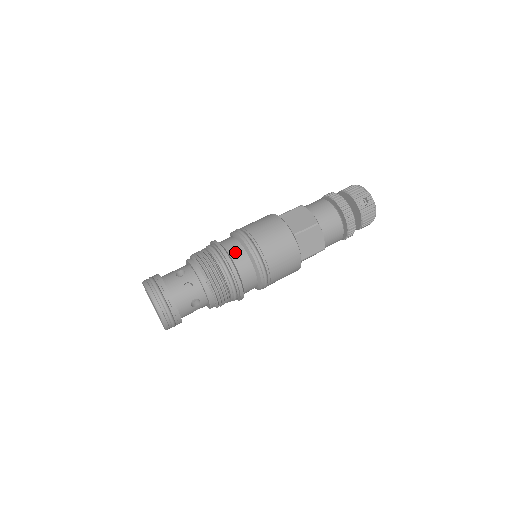
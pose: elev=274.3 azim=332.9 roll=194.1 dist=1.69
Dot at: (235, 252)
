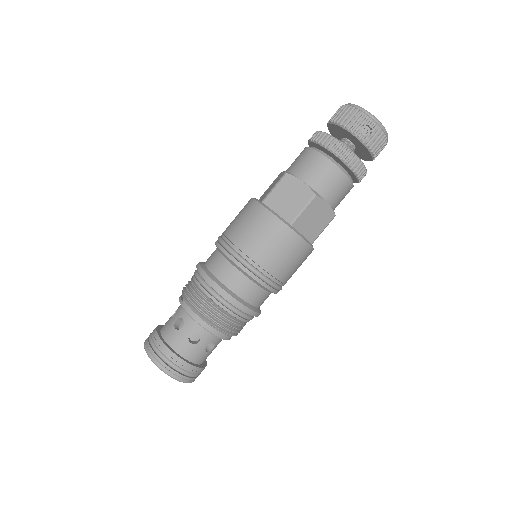
Dot at: (228, 278)
